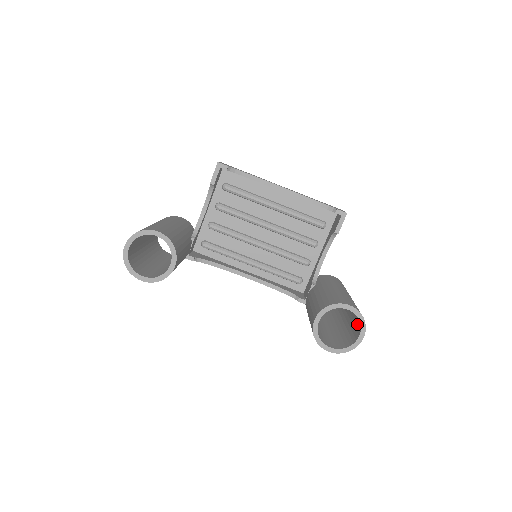
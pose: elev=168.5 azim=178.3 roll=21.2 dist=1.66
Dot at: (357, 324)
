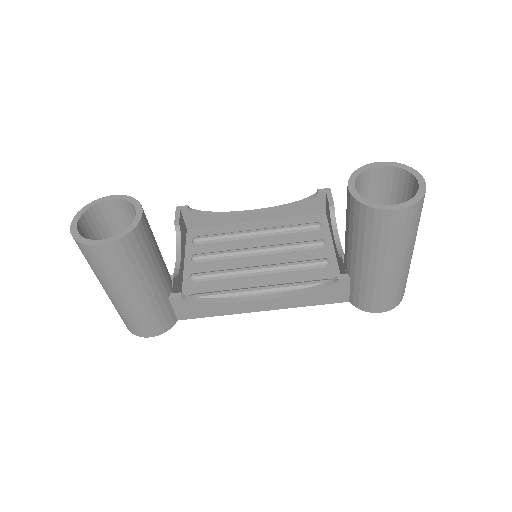
Dot at: (409, 193)
